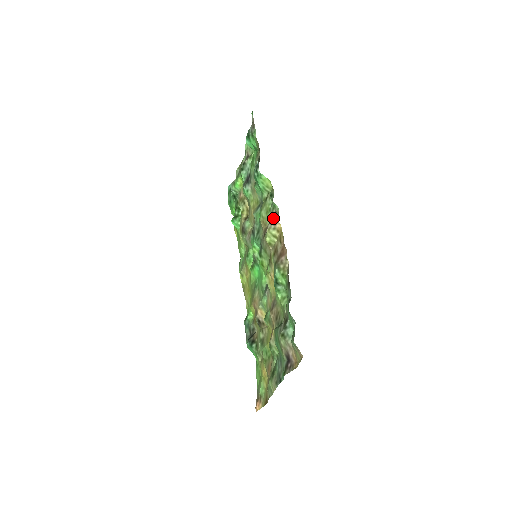
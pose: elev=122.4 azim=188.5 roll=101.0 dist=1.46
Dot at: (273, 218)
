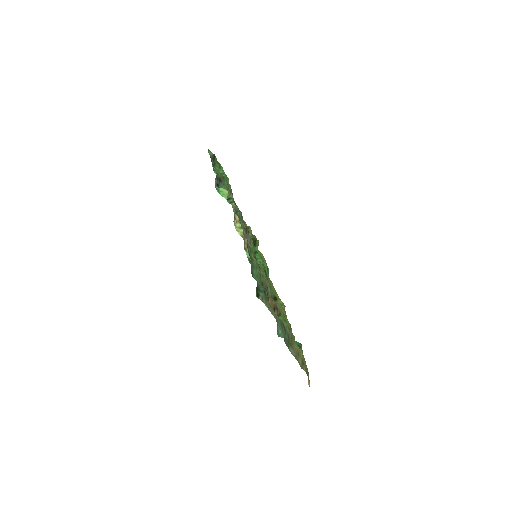
Dot at: occluded
